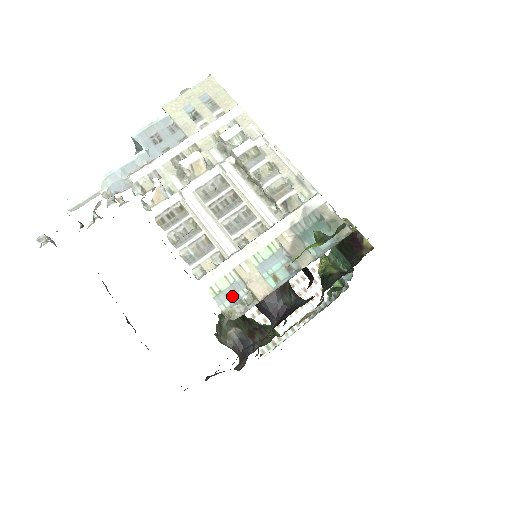
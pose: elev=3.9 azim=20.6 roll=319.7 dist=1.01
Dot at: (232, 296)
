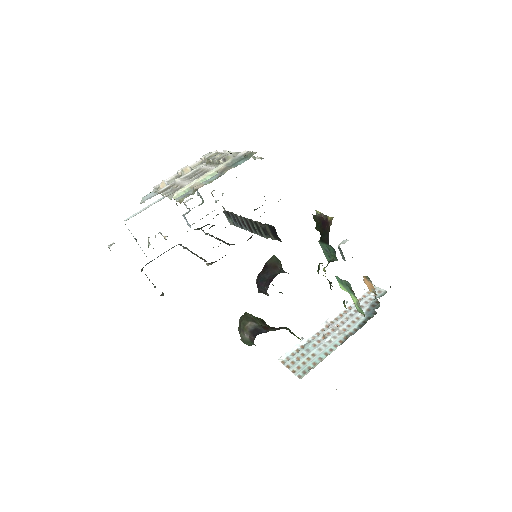
Dot at: (184, 195)
